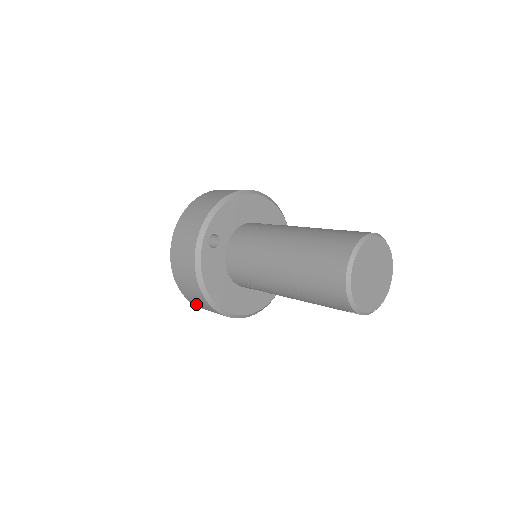
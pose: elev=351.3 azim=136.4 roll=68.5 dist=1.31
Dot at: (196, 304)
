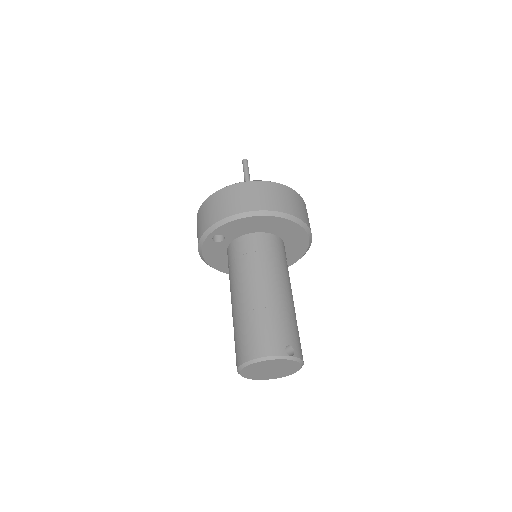
Dot at: occluded
